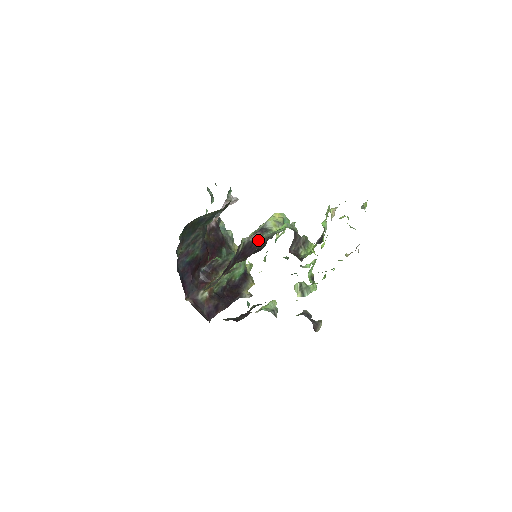
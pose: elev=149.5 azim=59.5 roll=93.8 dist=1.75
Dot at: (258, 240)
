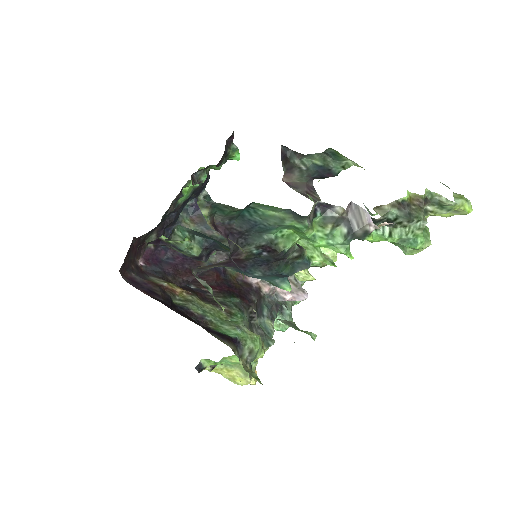
Dot at: occluded
